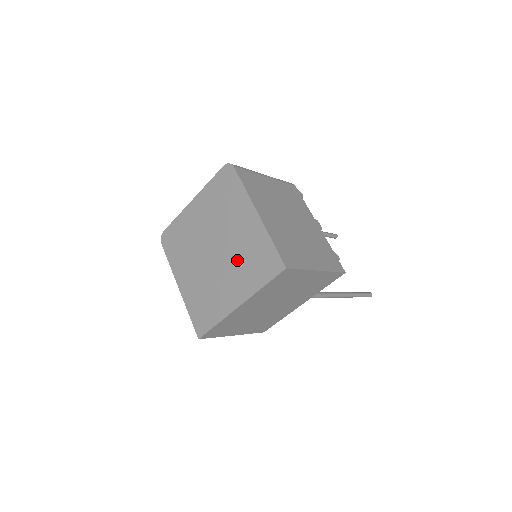
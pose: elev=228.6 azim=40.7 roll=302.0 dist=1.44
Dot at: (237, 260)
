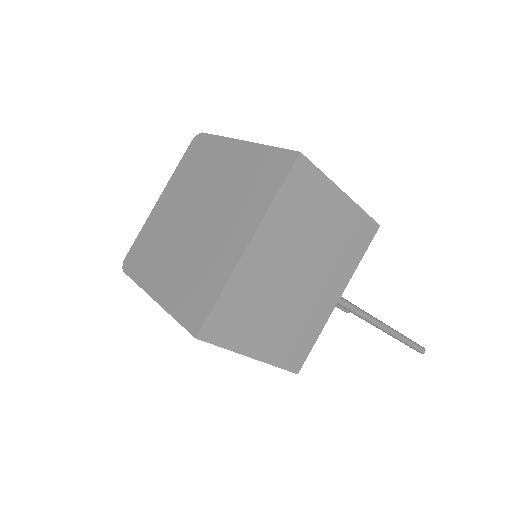
Dot at: (230, 201)
